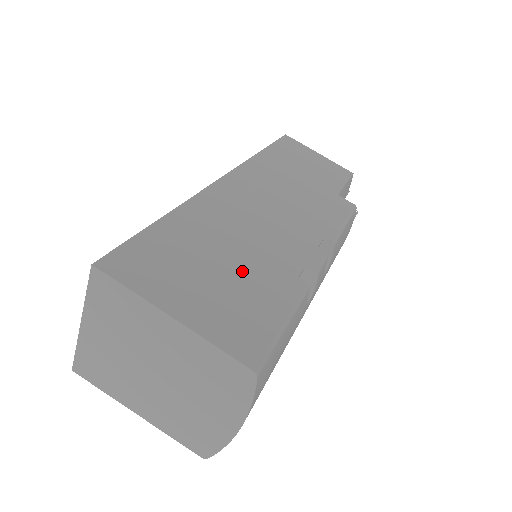
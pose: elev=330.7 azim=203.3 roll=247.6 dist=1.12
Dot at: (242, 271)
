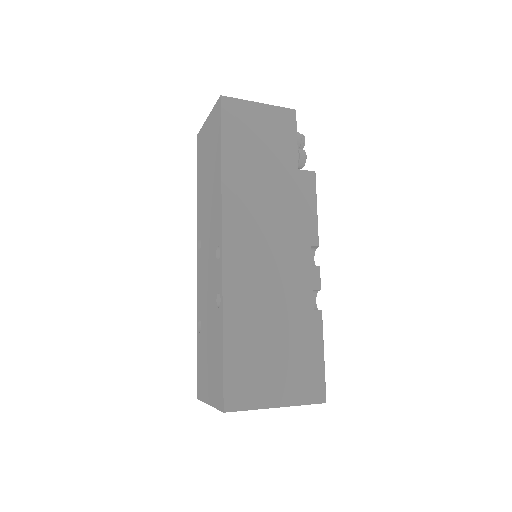
Dot at: (287, 338)
